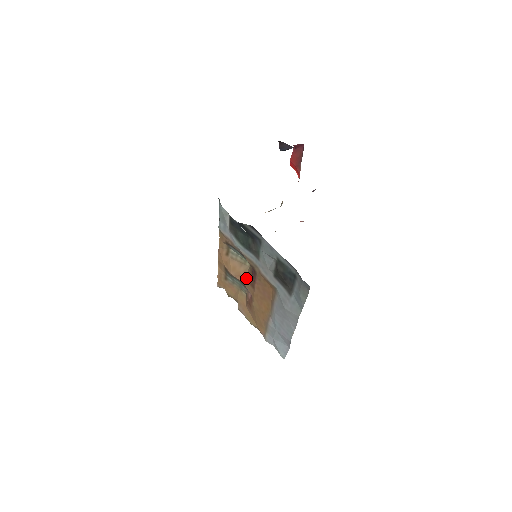
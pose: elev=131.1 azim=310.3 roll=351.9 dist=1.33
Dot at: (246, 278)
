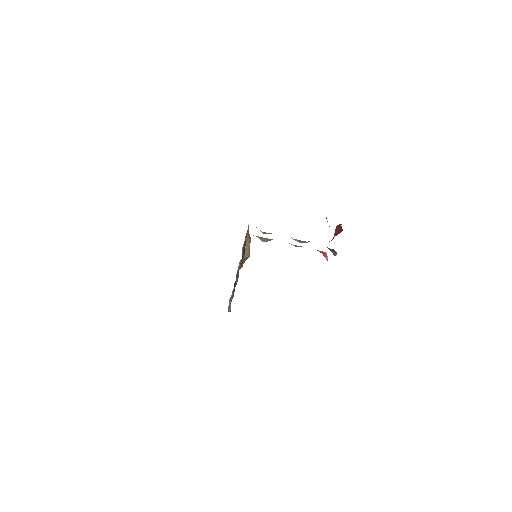
Dot at: (243, 259)
